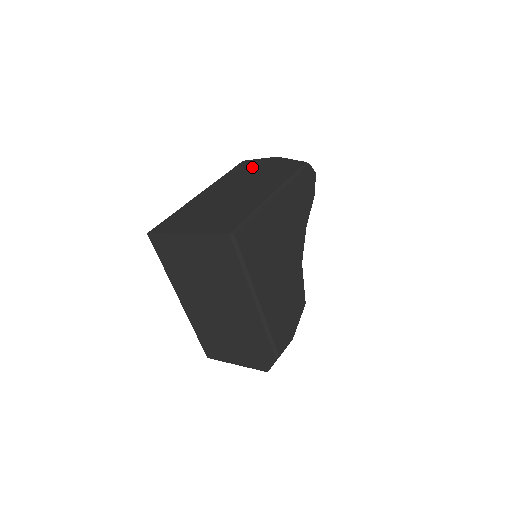
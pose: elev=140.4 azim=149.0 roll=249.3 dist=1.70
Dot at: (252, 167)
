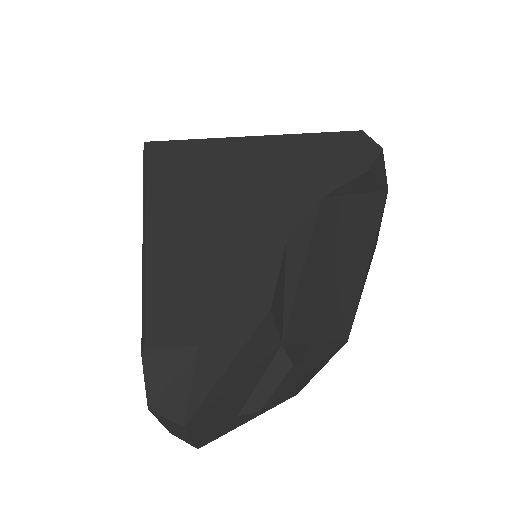
Dot at: occluded
